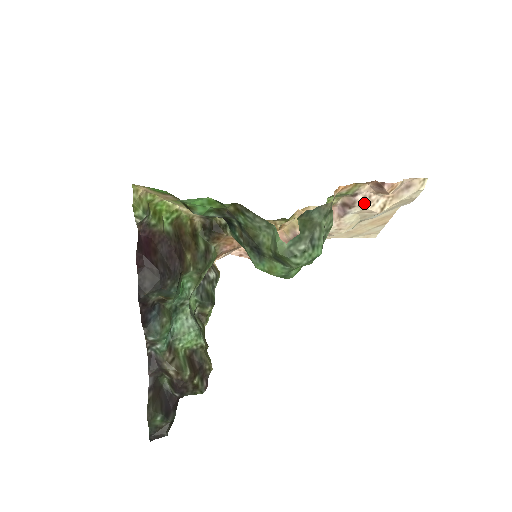
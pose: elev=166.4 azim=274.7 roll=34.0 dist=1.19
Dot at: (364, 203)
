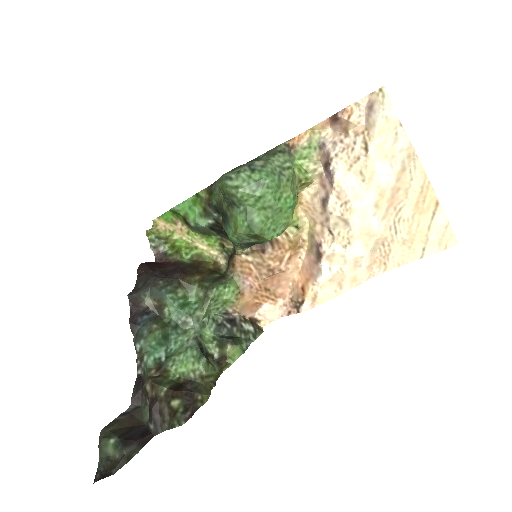
Dot at: (339, 150)
